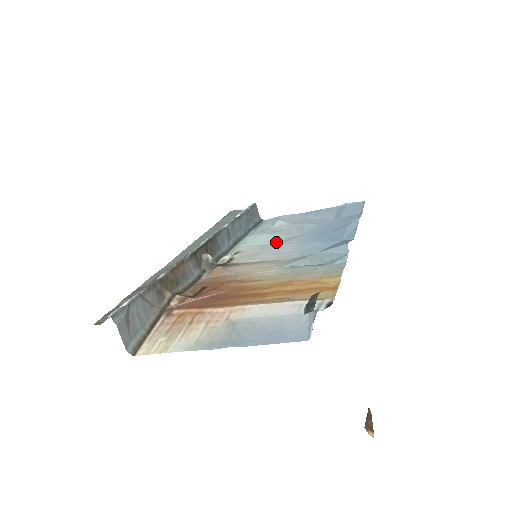
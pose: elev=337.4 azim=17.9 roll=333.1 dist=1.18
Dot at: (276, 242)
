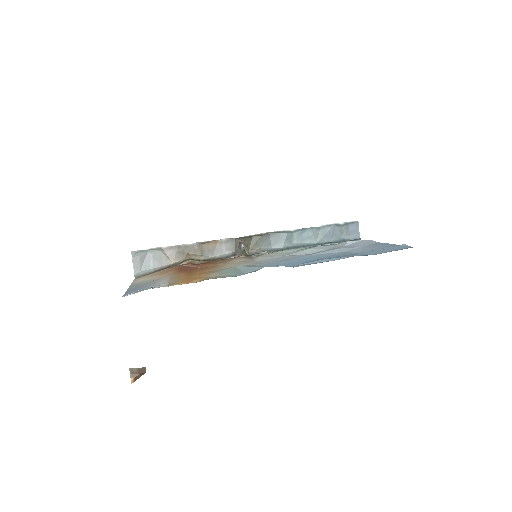
Dot at: (292, 253)
